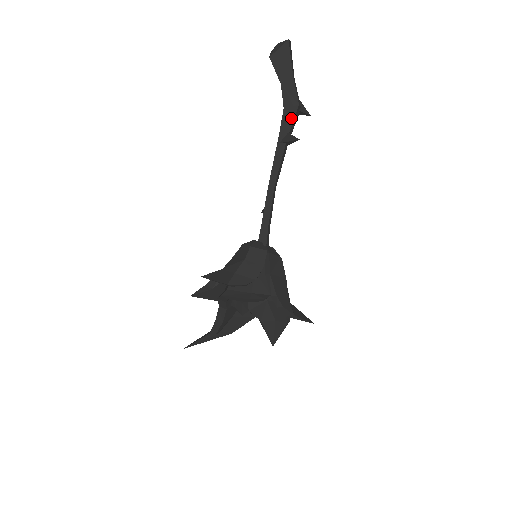
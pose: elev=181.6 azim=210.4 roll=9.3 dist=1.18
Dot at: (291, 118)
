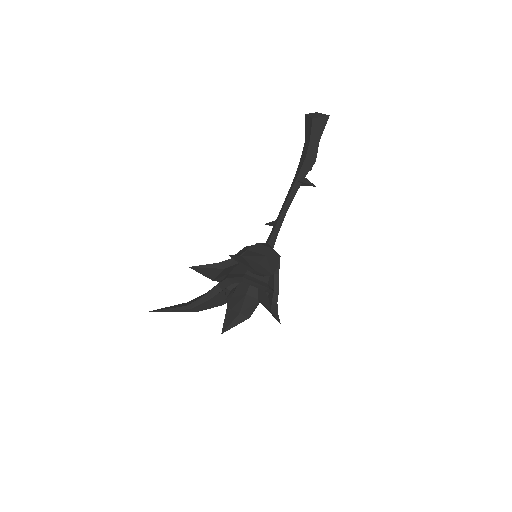
Dot at: (309, 168)
